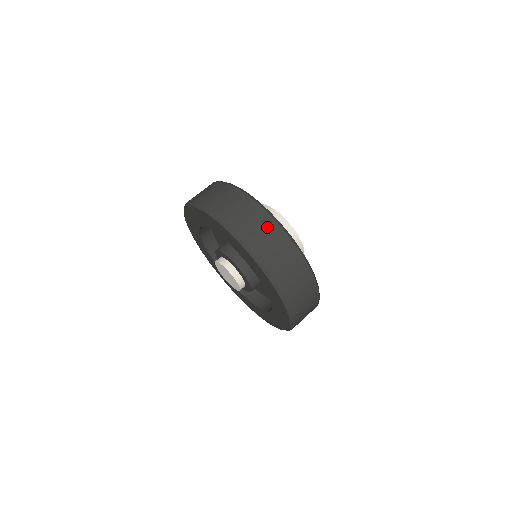
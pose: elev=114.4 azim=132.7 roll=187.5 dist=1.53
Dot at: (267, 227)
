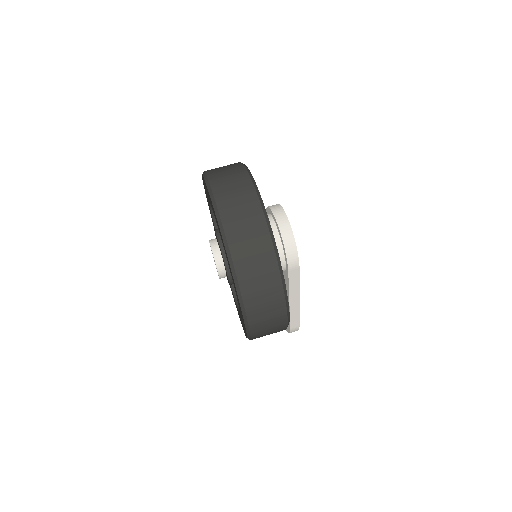
Dot at: (248, 205)
